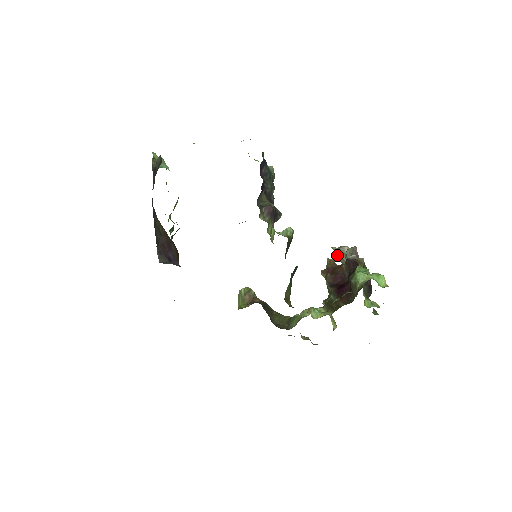
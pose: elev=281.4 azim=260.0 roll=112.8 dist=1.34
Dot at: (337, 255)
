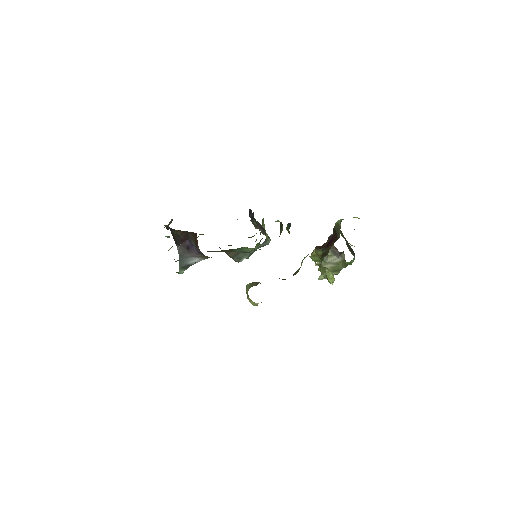
Dot at: occluded
